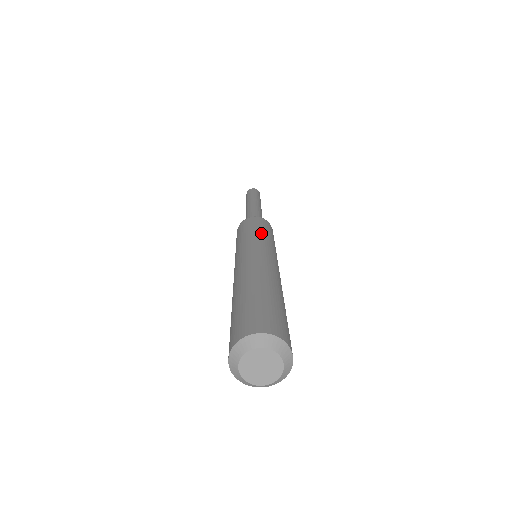
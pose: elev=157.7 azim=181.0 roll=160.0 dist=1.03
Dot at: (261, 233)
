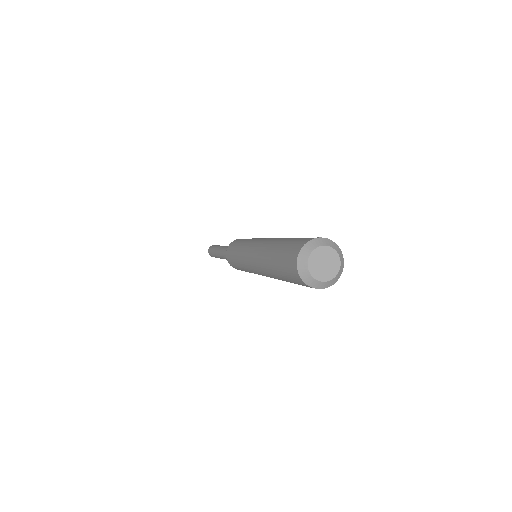
Dot at: (248, 239)
